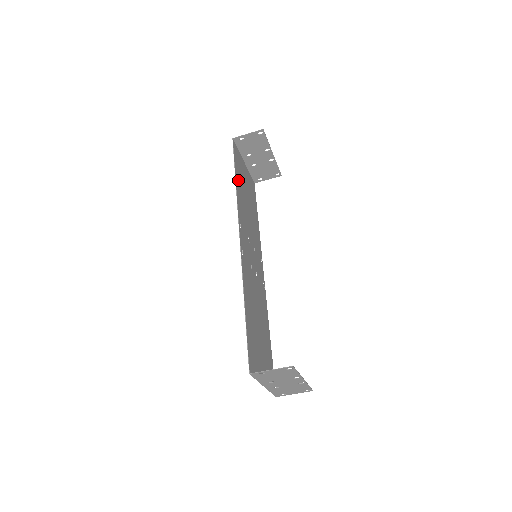
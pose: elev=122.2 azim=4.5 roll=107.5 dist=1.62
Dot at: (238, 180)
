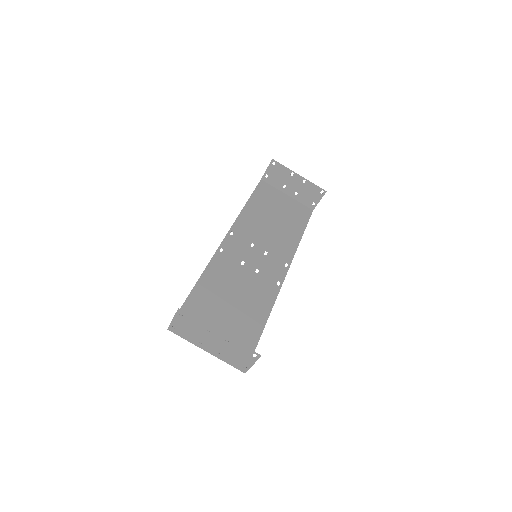
Dot at: (254, 205)
